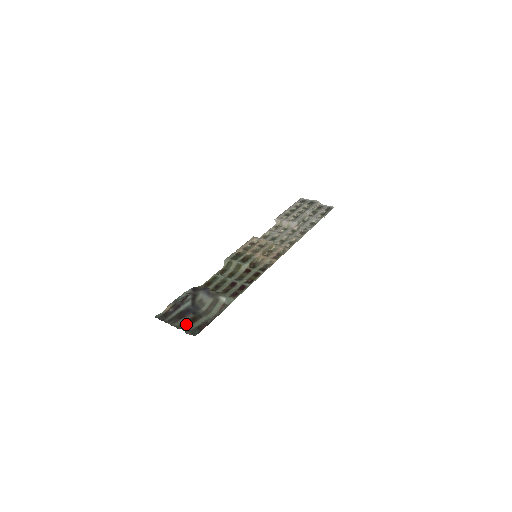
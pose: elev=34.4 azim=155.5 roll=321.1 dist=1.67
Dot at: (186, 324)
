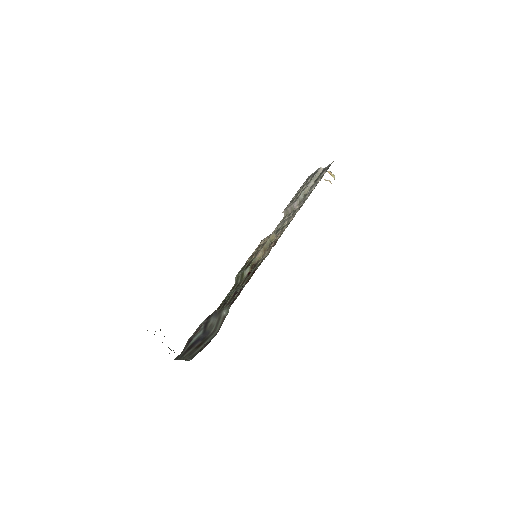
Dot at: (191, 352)
